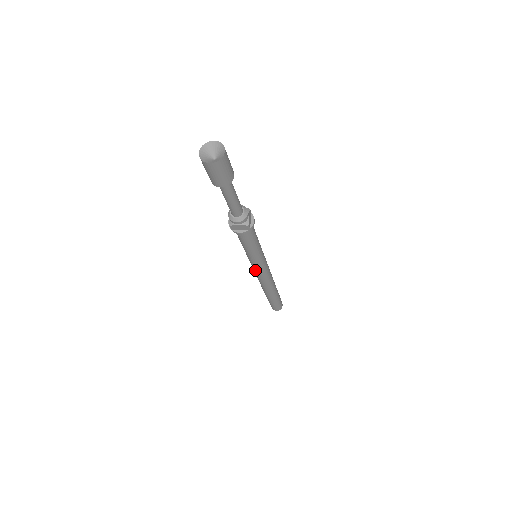
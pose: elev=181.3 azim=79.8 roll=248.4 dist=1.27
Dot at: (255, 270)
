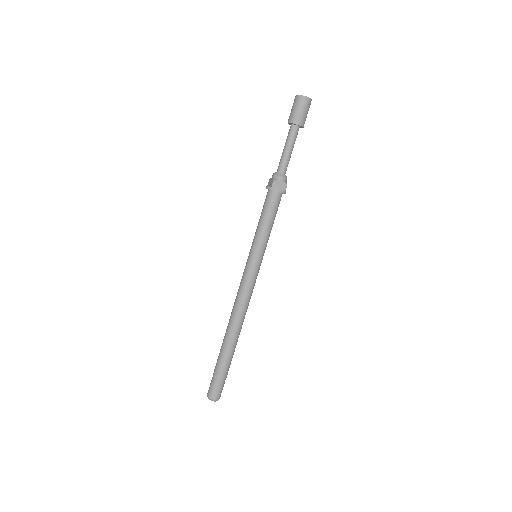
Dot at: (248, 276)
